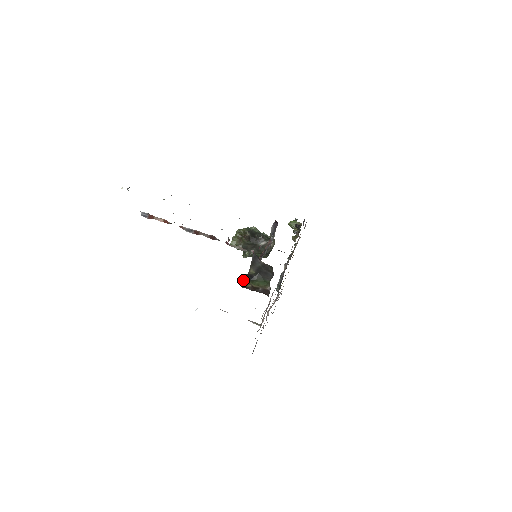
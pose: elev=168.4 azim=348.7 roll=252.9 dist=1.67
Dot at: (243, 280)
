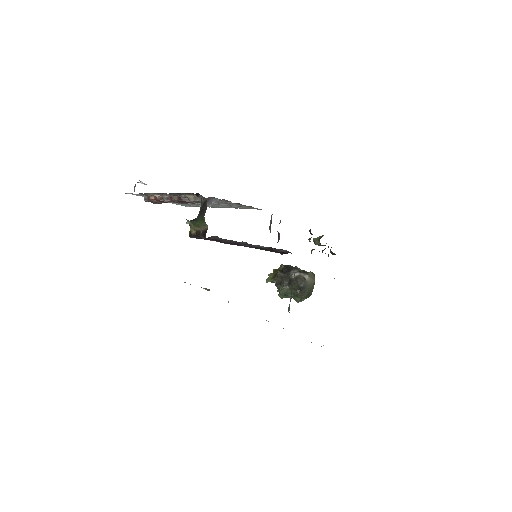
Dot at: (190, 227)
